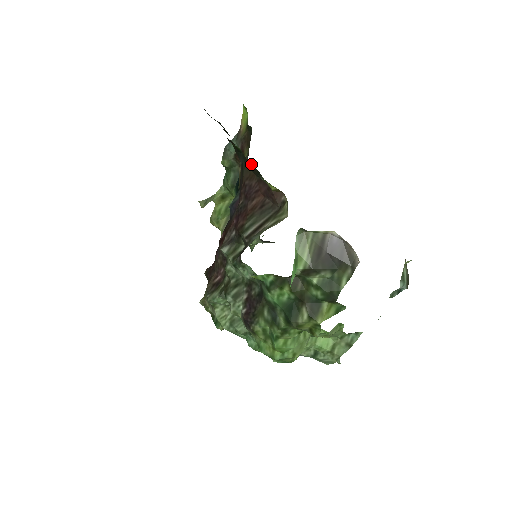
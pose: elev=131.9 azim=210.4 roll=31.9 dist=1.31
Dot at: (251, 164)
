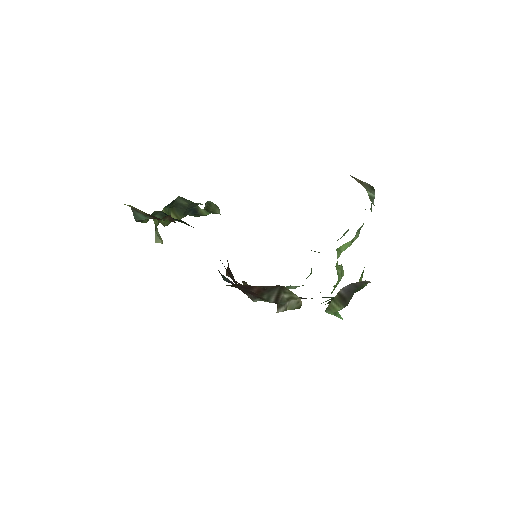
Dot at: occluded
